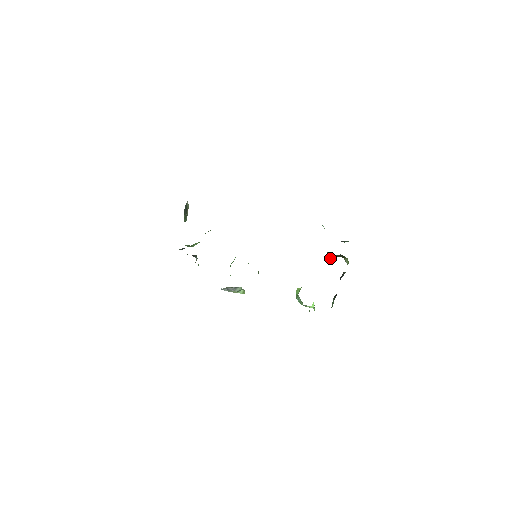
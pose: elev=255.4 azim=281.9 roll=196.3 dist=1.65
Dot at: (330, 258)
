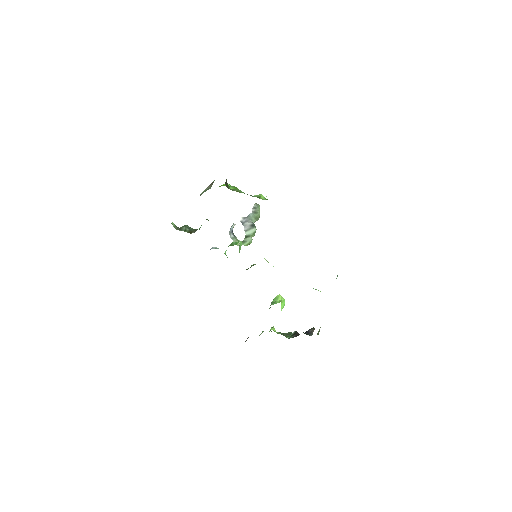
Dot at: occluded
